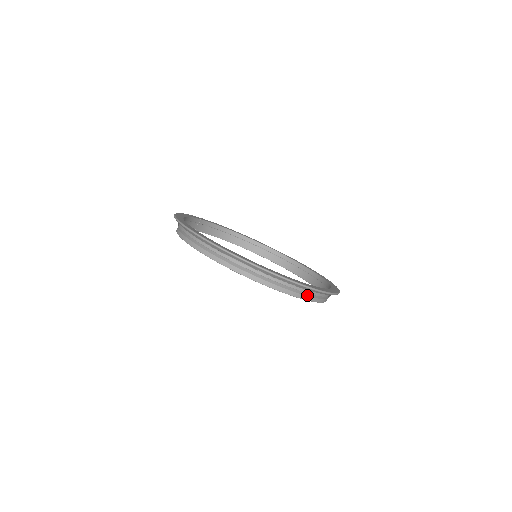
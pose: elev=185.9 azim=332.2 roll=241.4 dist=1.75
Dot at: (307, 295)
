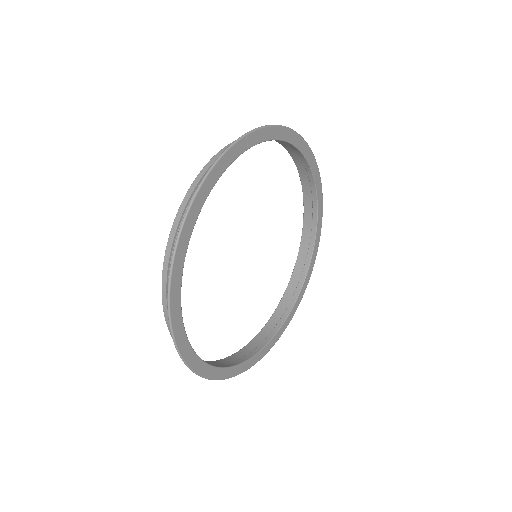
Dot at: (242, 355)
